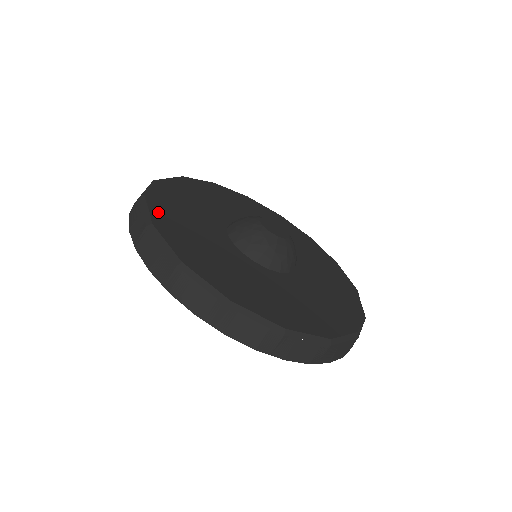
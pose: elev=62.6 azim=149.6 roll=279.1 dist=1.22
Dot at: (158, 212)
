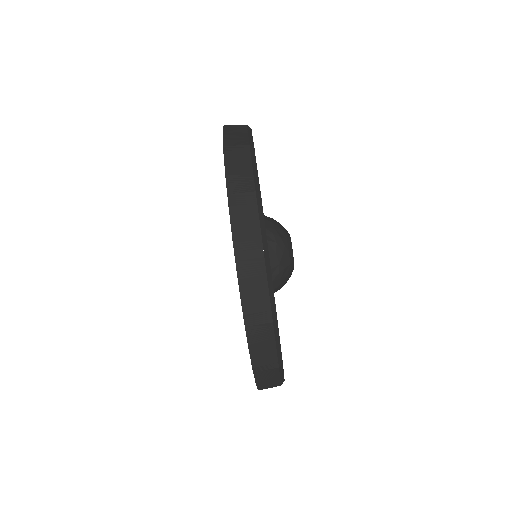
Dot at: occluded
